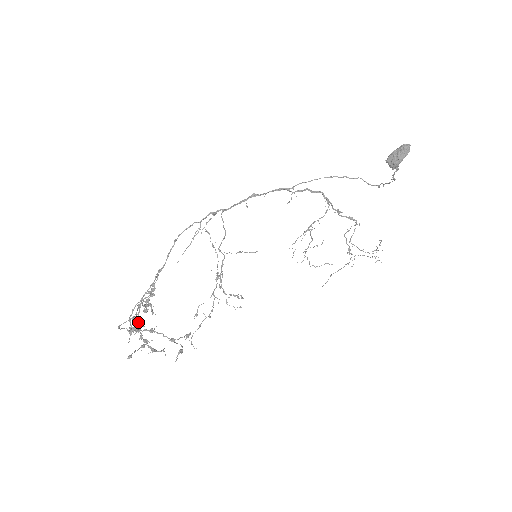
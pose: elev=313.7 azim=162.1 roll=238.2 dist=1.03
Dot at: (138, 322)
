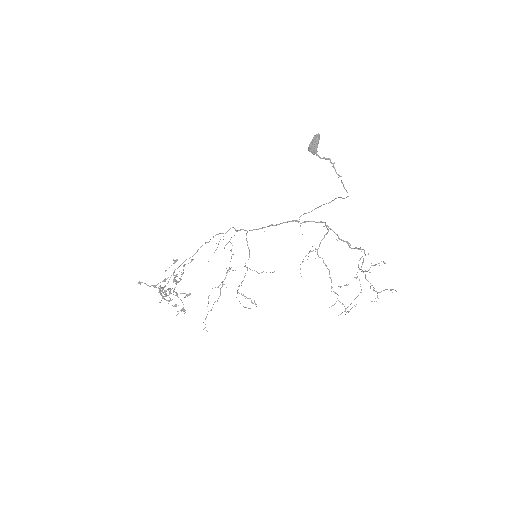
Dot at: (170, 292)
